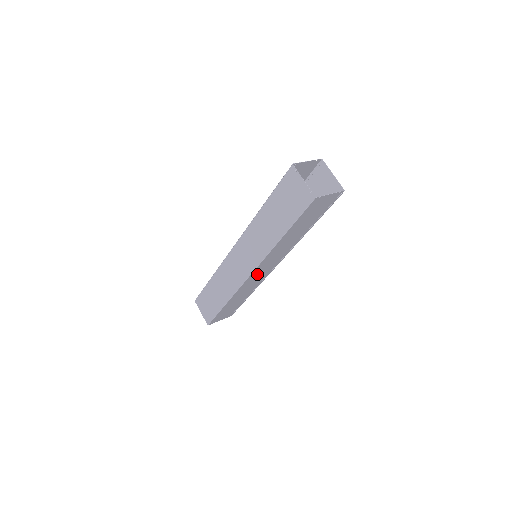
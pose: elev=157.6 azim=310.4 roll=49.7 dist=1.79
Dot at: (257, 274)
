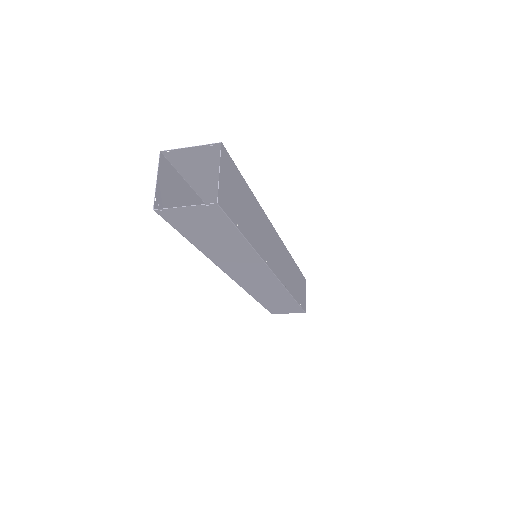
Dot at: (249, 280)
